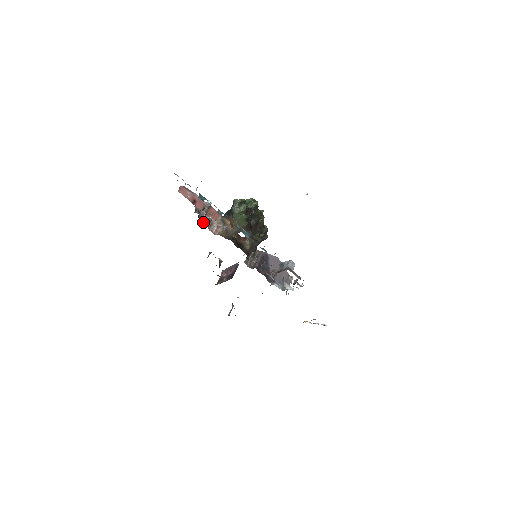
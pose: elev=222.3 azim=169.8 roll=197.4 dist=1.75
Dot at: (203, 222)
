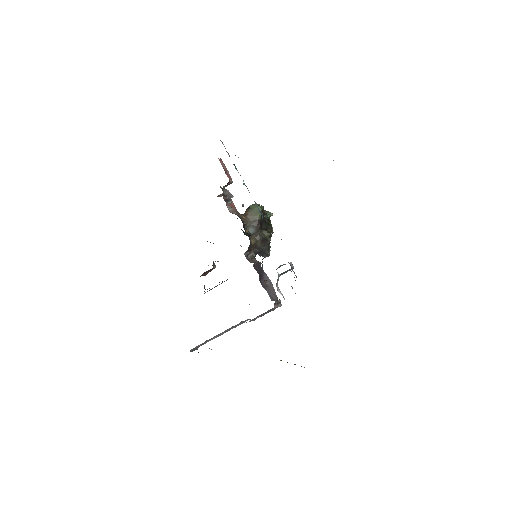
Dot at: (223, 198)
